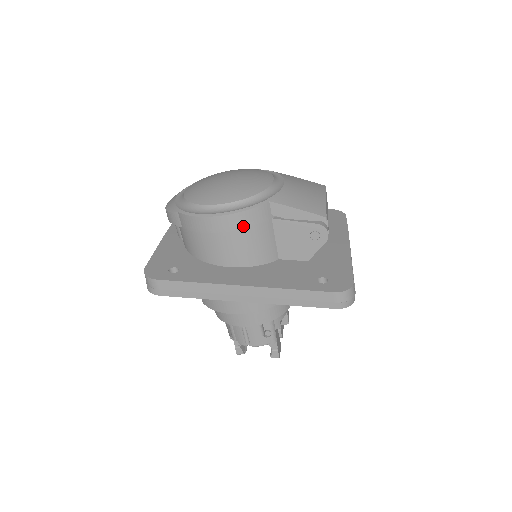
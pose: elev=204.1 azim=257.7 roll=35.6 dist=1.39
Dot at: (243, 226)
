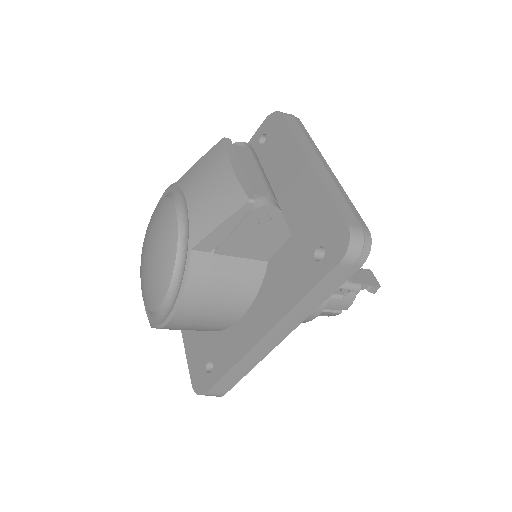
Dot at: (201, 294)
